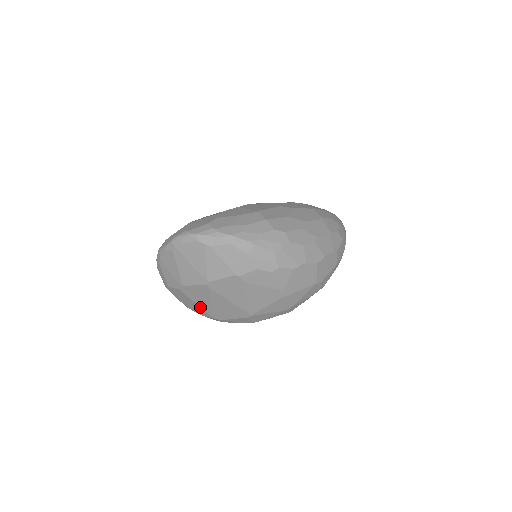
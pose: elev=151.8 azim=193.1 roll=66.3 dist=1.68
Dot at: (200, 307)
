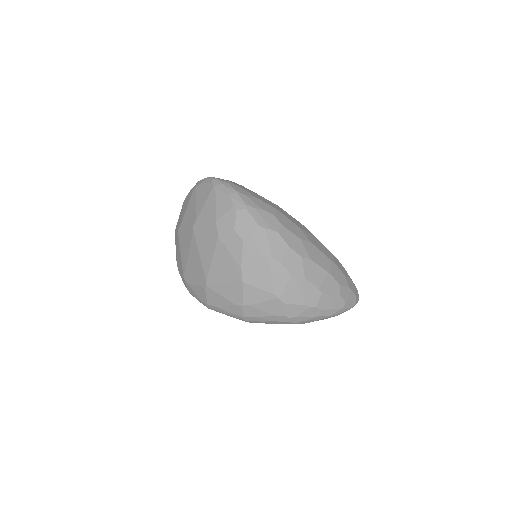
Dot at: (181, 259)
